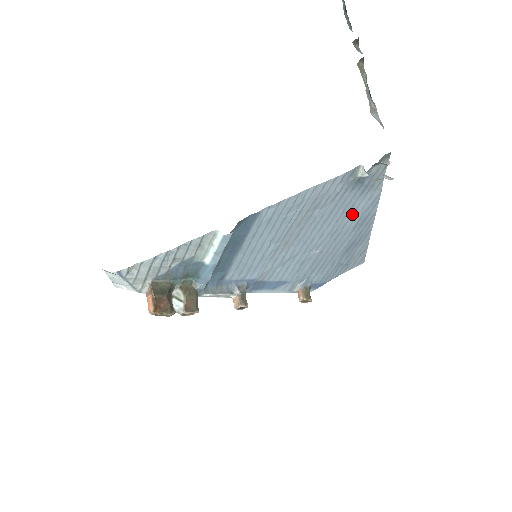
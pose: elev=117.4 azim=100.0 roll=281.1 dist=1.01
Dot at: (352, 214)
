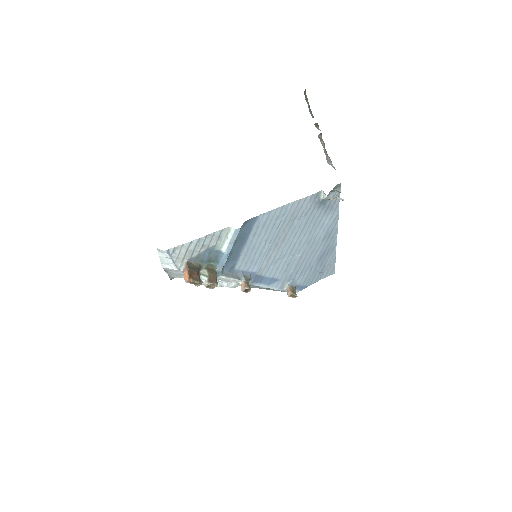
Dot at: (320, 228)
